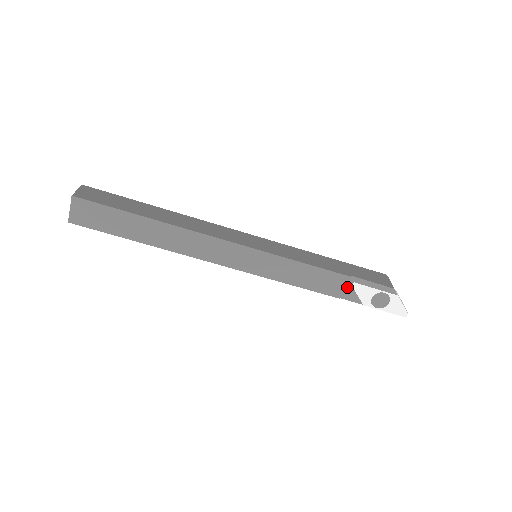
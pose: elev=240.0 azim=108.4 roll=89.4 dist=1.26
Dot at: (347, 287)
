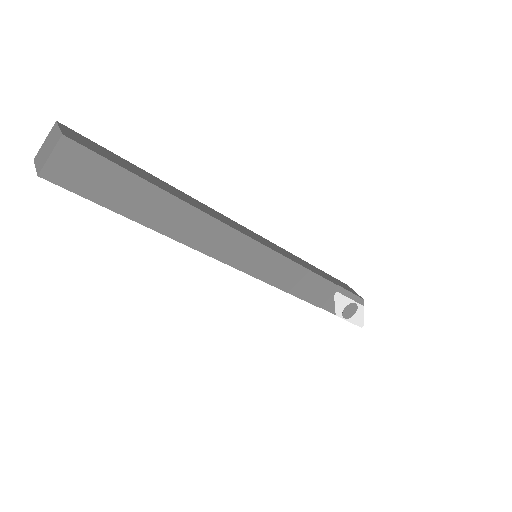
Dot at: (330, 296)
